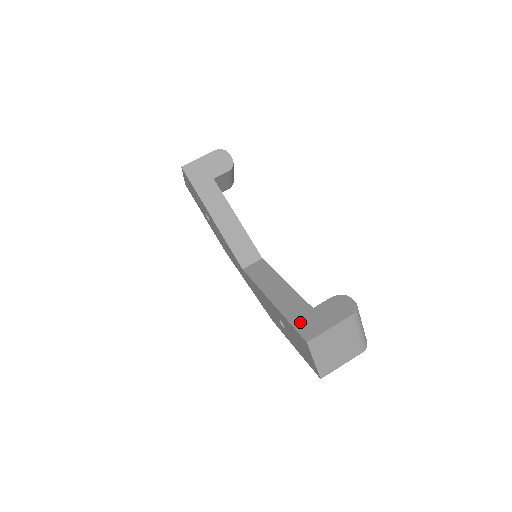
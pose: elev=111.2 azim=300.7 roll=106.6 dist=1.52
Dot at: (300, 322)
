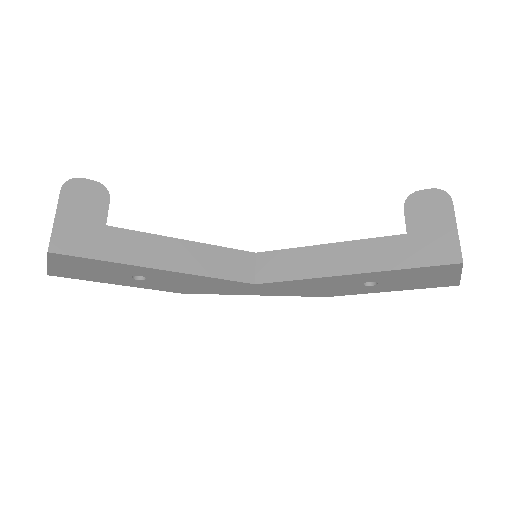
Dot at: (421, 256)
